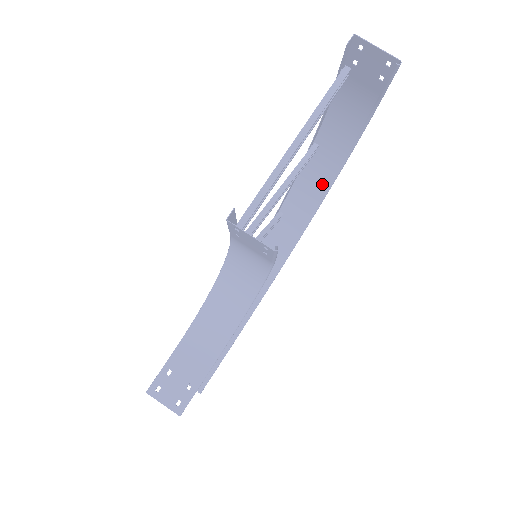
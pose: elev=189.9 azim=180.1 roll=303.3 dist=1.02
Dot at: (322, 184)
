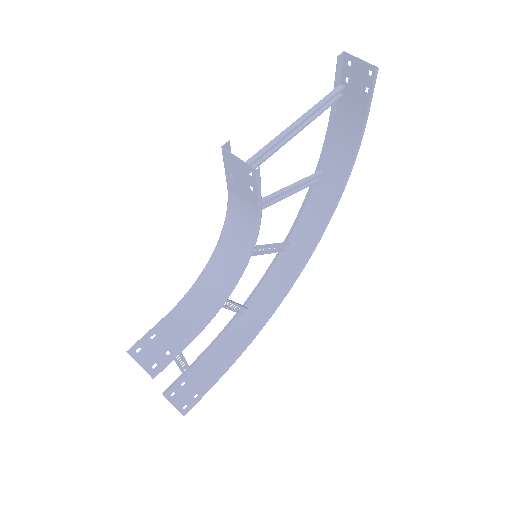
Dot at: (326, 212)
